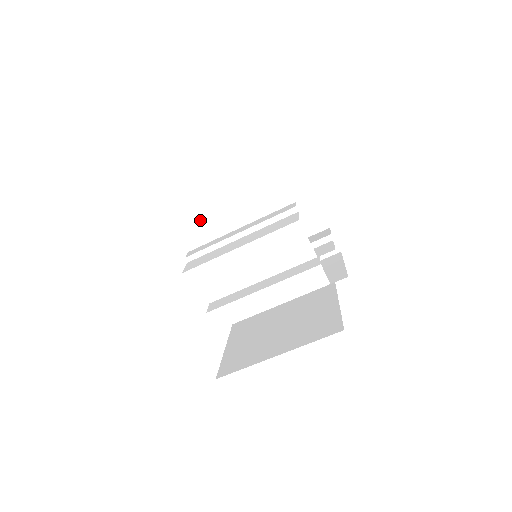
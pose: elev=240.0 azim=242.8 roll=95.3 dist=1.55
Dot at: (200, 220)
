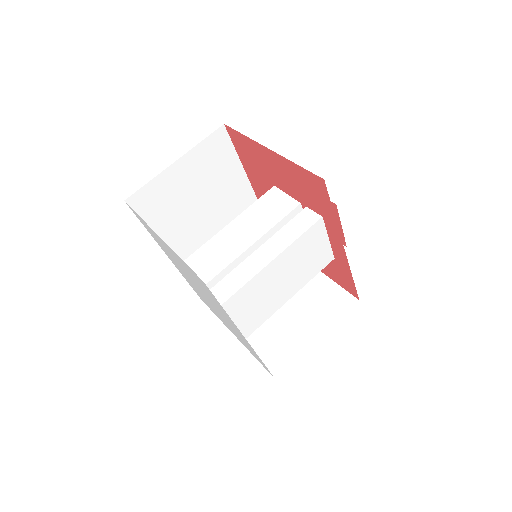
Dot at: occluded
